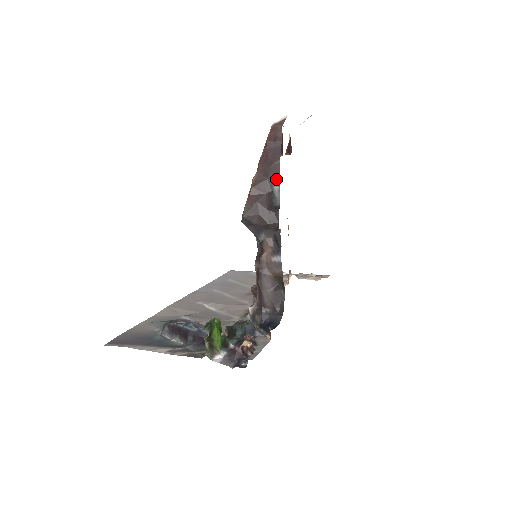
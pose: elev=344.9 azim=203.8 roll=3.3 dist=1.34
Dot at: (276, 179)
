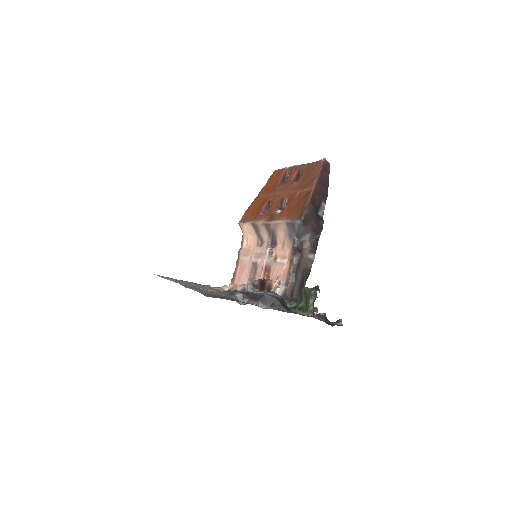
Dot at: (325, 198)
